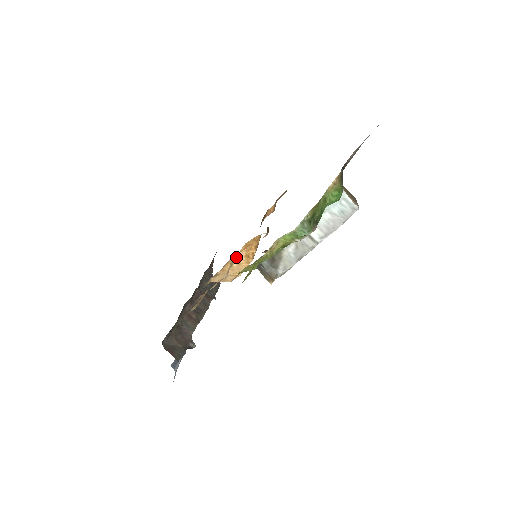
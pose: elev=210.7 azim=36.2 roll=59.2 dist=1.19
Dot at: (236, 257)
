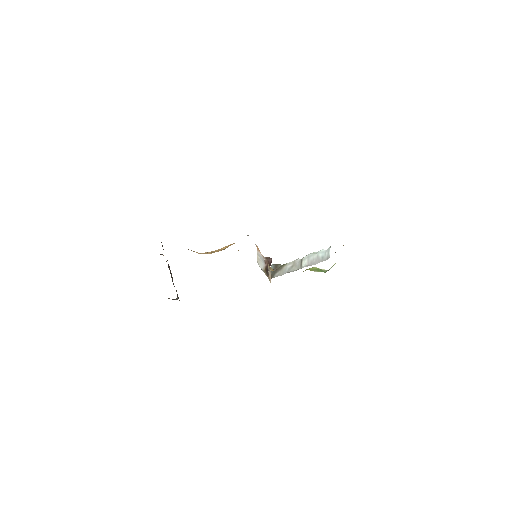
Dot at: occluded
